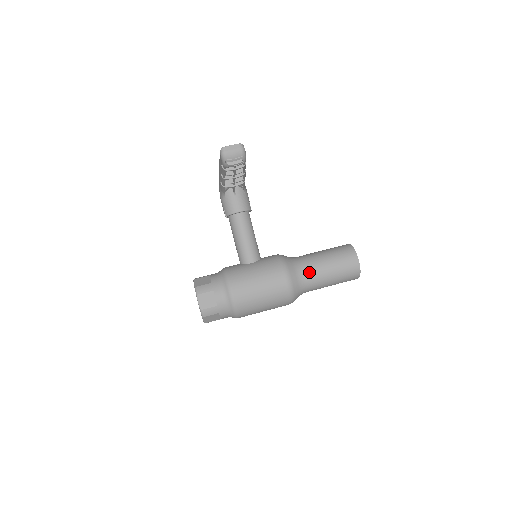
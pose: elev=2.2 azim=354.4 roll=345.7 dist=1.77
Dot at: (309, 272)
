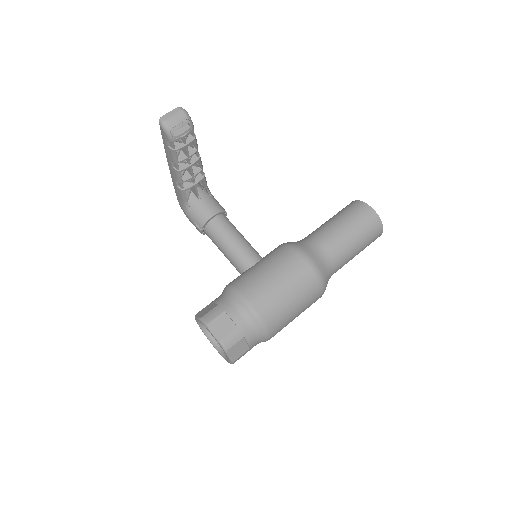
Dot at: (325, 243)
